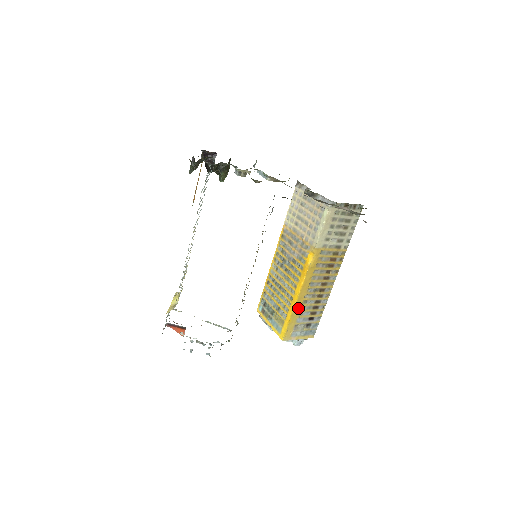
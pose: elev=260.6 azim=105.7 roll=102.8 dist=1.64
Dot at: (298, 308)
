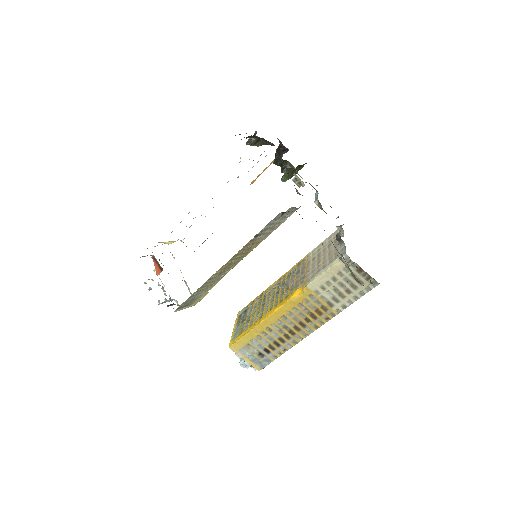
Dot at: (260, 330)
